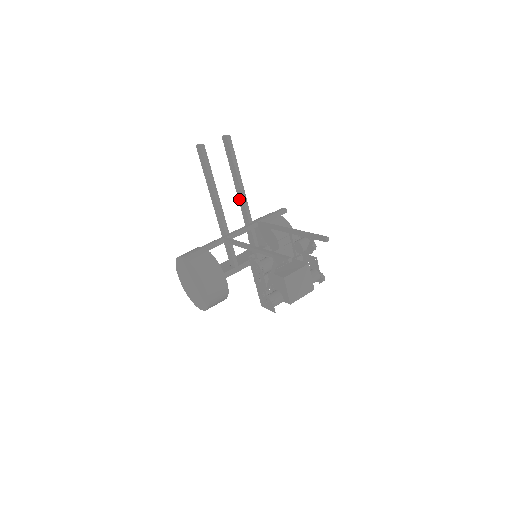
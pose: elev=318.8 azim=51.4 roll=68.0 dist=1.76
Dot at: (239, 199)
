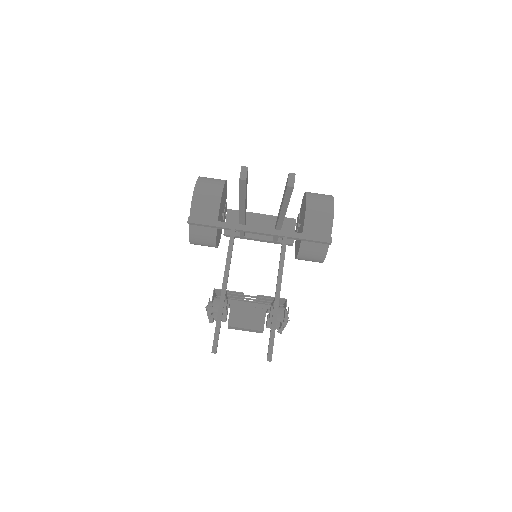
Dot at: (279, 210)
